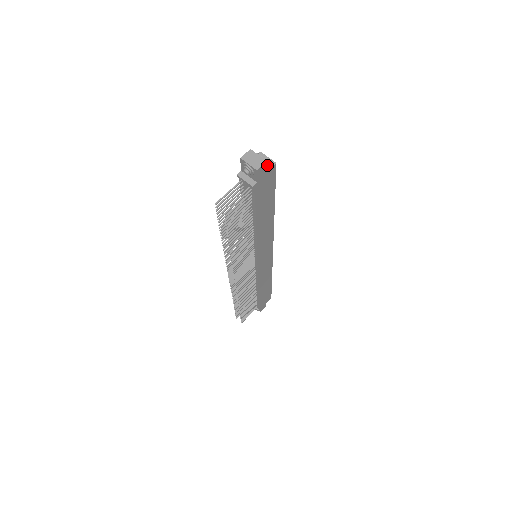
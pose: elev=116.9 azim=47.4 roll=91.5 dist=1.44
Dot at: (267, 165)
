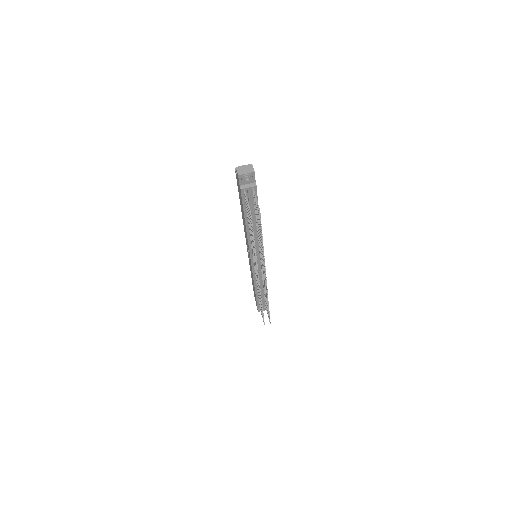
Dot at: occluded
